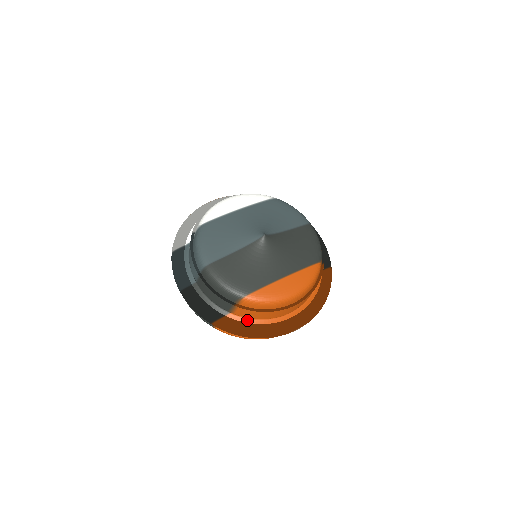
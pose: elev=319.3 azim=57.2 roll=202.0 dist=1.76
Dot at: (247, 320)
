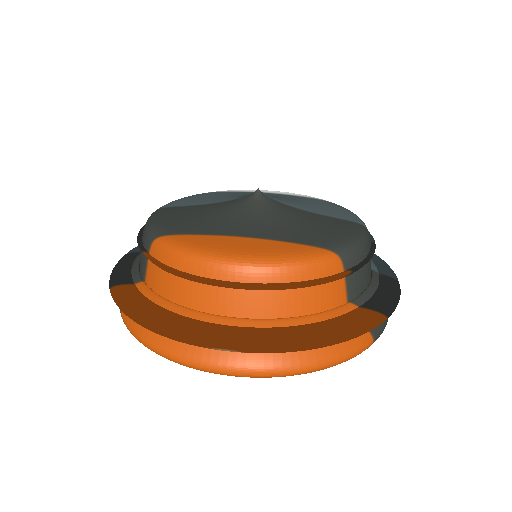
Dot at: (154, 296)
